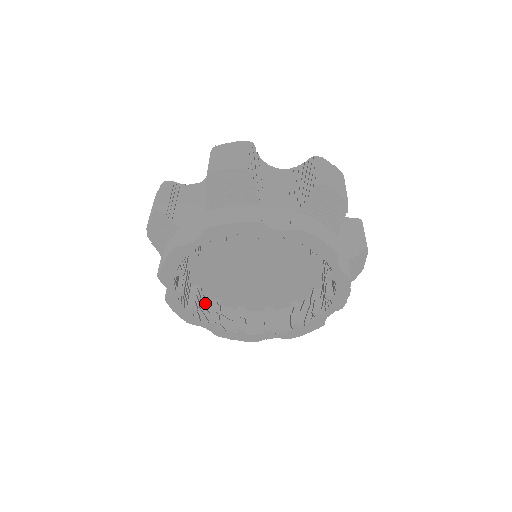
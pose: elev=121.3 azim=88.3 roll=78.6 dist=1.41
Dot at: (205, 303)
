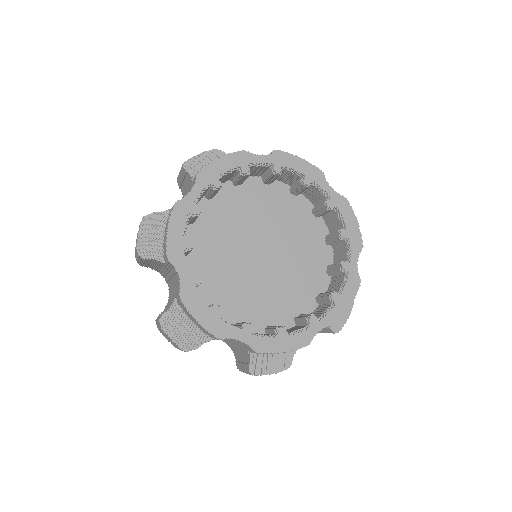
Dot at: occluded
